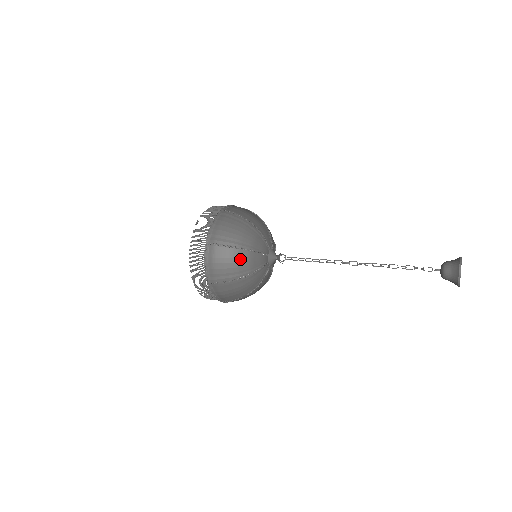
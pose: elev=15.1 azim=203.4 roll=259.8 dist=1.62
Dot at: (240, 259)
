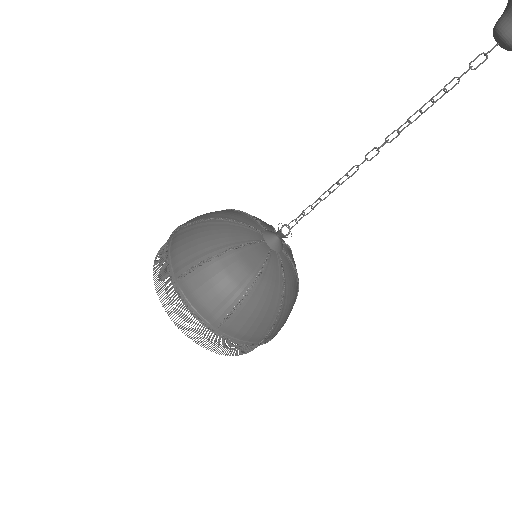
Dot at: (226, 269)
